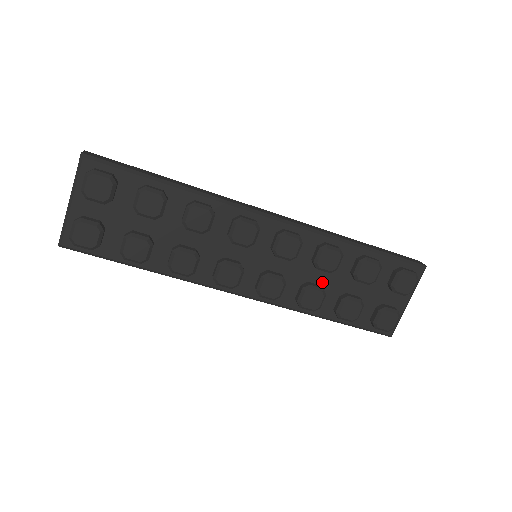
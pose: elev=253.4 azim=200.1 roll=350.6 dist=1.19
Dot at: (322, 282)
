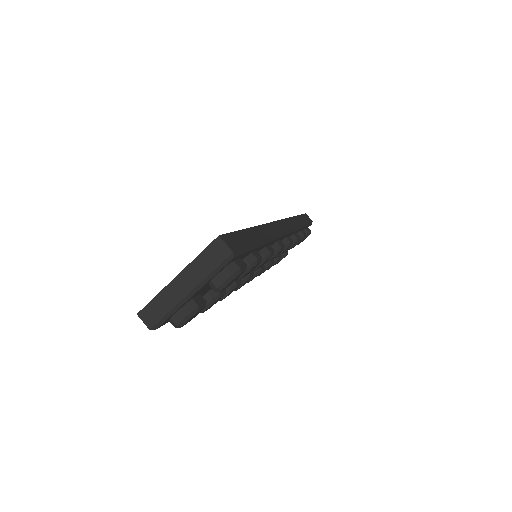
Dot at: occluded
